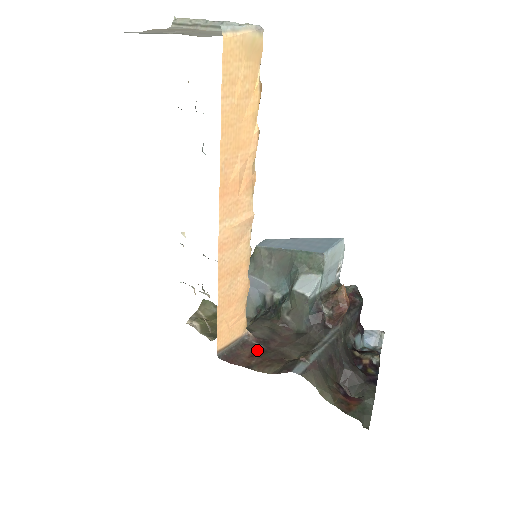
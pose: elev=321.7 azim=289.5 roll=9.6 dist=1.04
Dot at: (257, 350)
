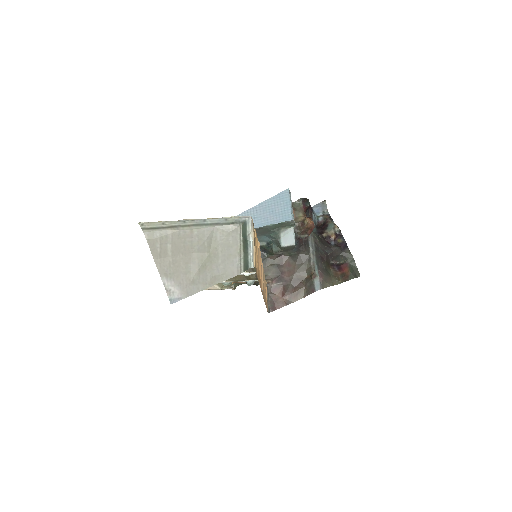
Dot at: (282, 288)
